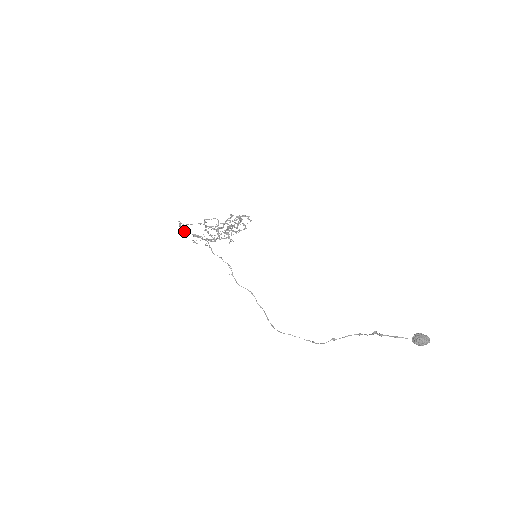
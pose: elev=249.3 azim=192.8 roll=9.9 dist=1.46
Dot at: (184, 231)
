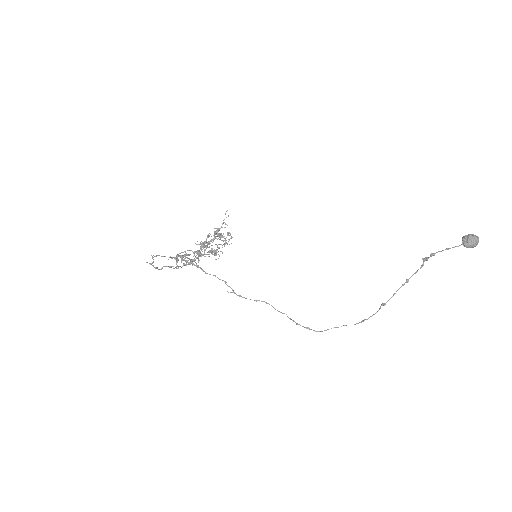
Dot at: (162, 256)
